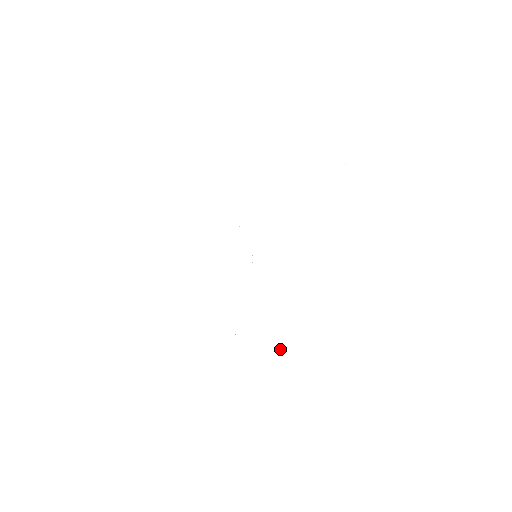
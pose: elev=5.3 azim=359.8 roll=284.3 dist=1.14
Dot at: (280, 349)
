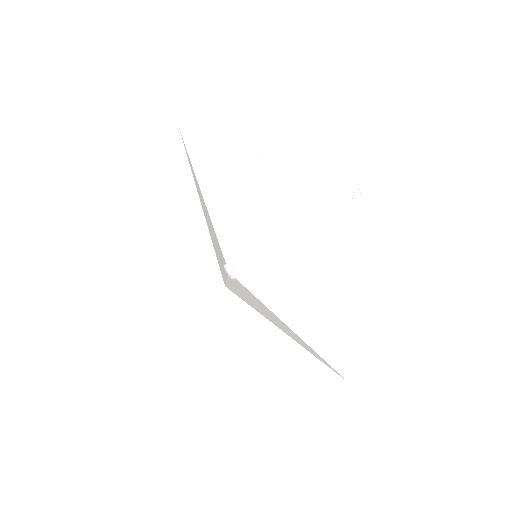
Dot at: occluded
